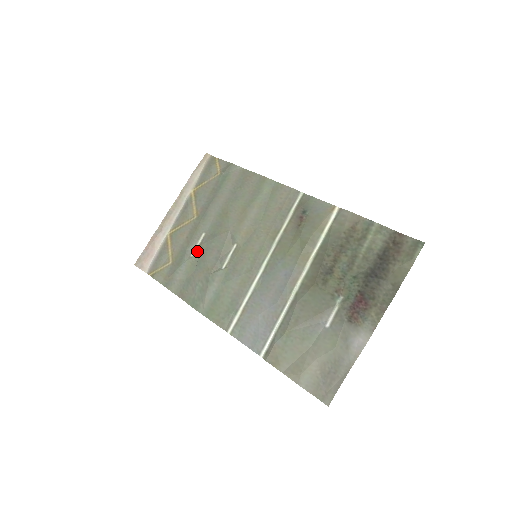
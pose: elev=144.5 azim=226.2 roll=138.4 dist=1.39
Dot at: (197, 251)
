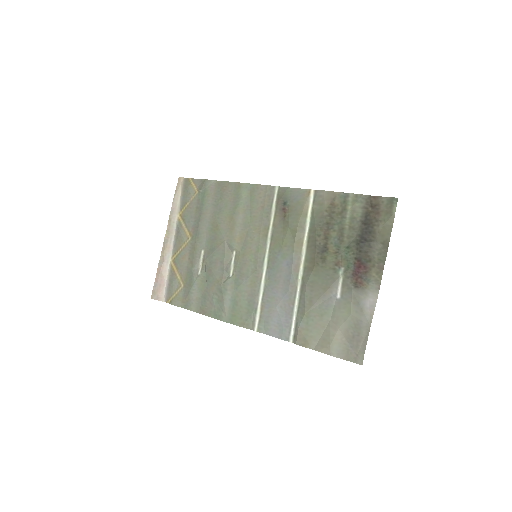
Dot at: (202, 268)
